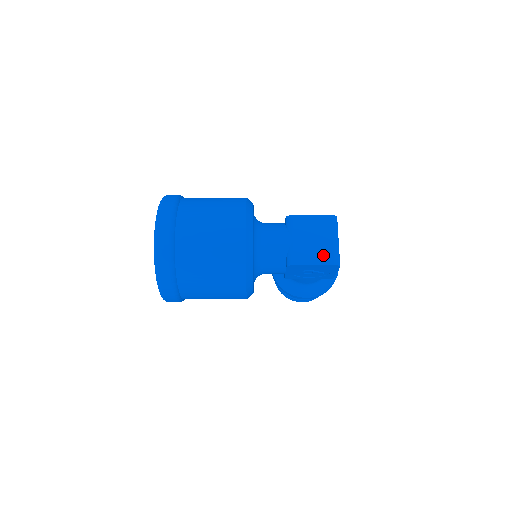
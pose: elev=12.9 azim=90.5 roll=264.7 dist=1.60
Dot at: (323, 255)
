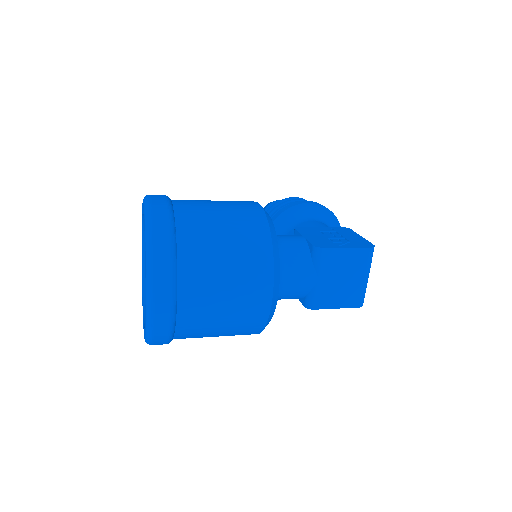
Dot at: (349, 297)
